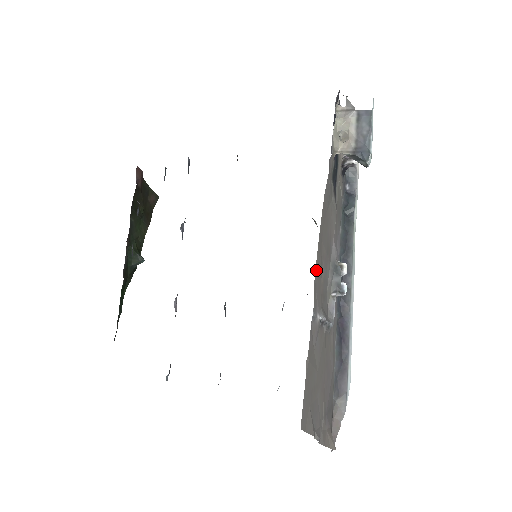
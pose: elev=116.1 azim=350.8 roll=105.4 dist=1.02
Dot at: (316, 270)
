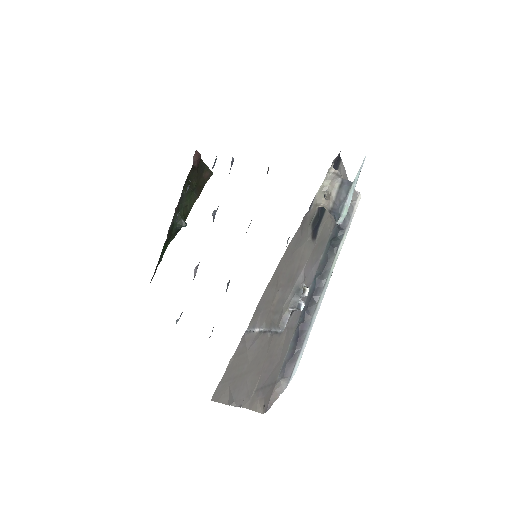
Dot at: (263, 298)
